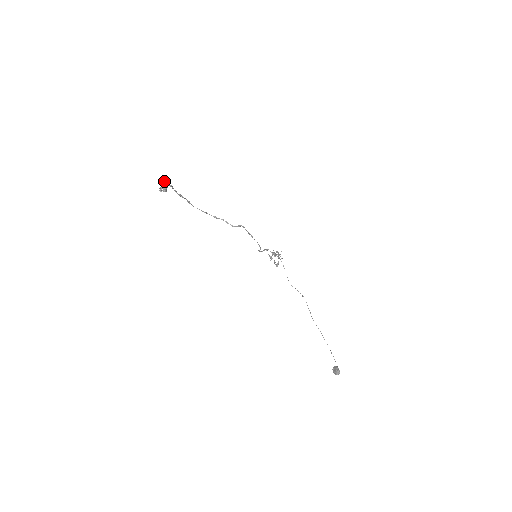
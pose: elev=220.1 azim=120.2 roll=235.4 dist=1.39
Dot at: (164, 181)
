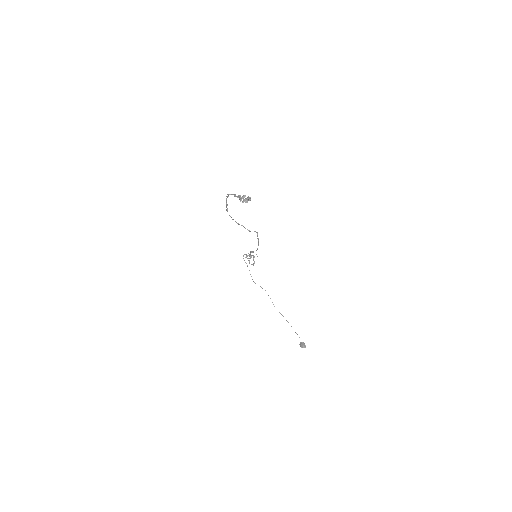
Dot at: (234, 194)
